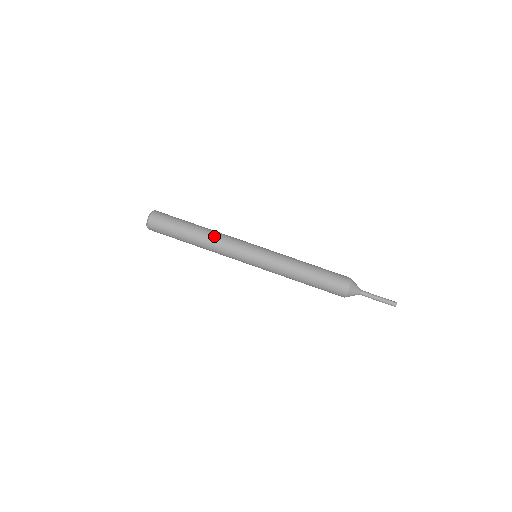
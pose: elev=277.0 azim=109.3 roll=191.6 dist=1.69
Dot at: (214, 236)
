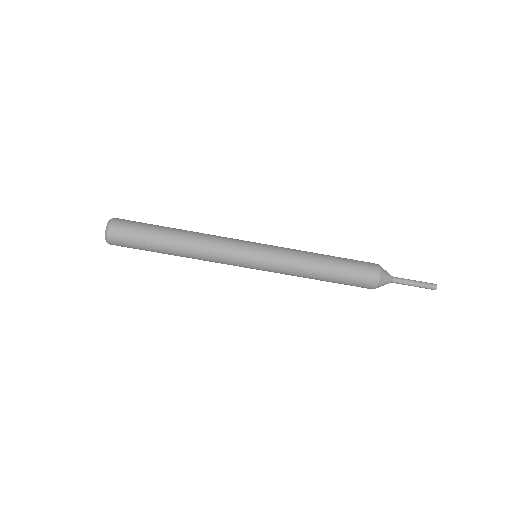
Dot at: (198, 241)
